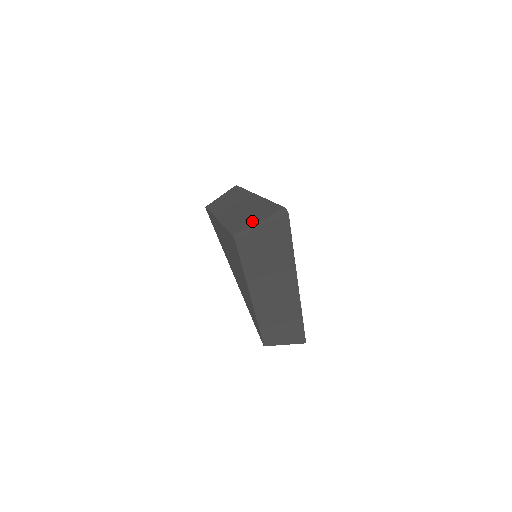
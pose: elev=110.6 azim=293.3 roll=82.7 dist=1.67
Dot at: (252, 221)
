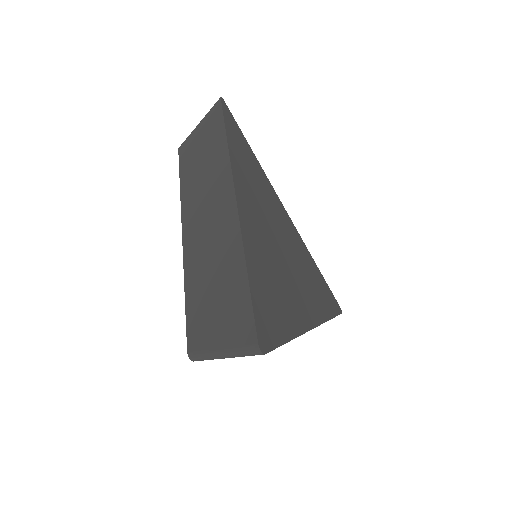
Dot at: (213, 333)
